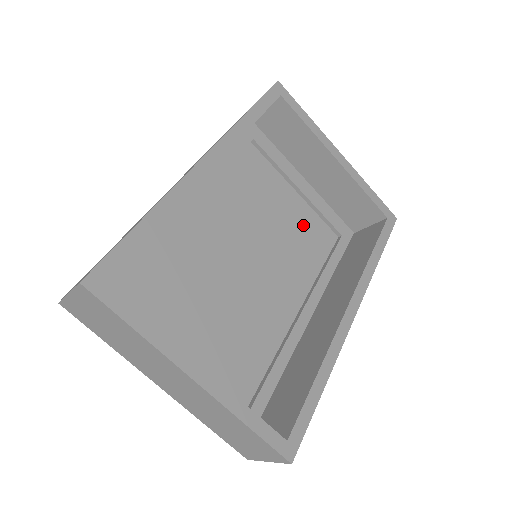
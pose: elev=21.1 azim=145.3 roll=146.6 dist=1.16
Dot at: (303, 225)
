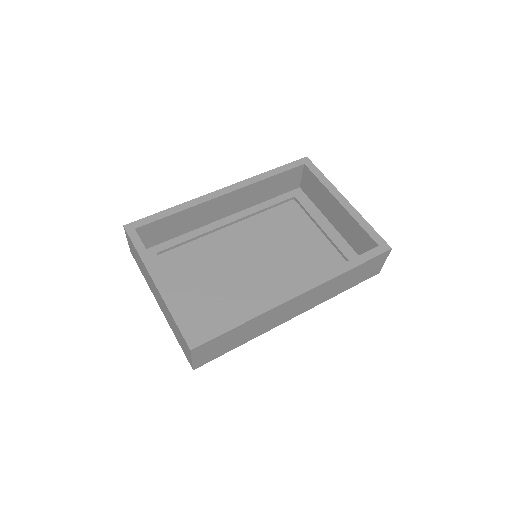
Dot at: (317, 252)
